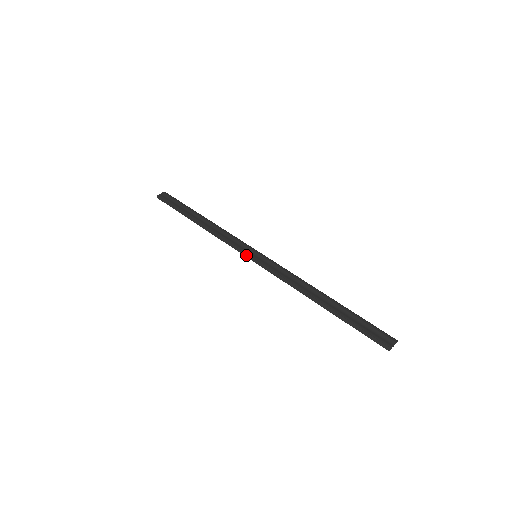
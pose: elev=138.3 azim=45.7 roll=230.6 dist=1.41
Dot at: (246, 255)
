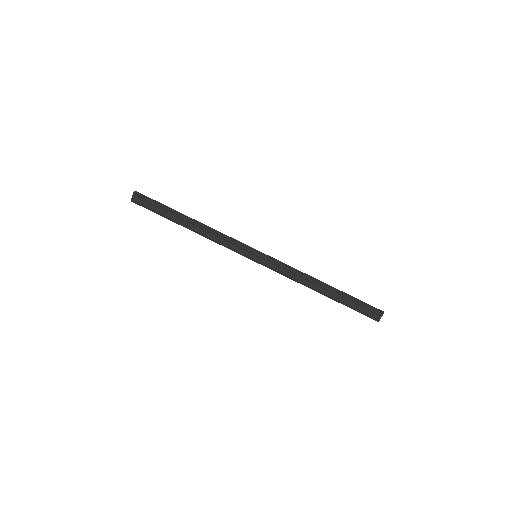
Dot at: occluded
